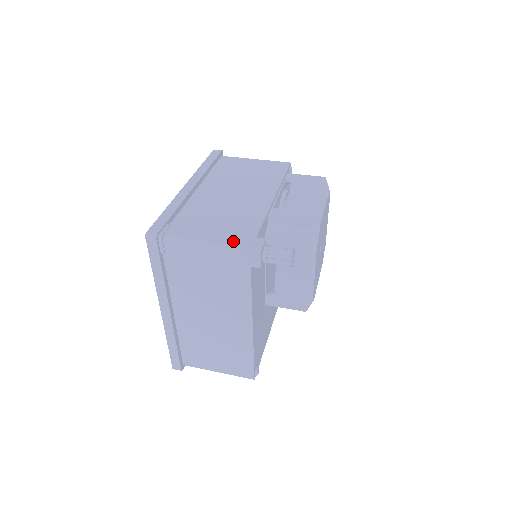
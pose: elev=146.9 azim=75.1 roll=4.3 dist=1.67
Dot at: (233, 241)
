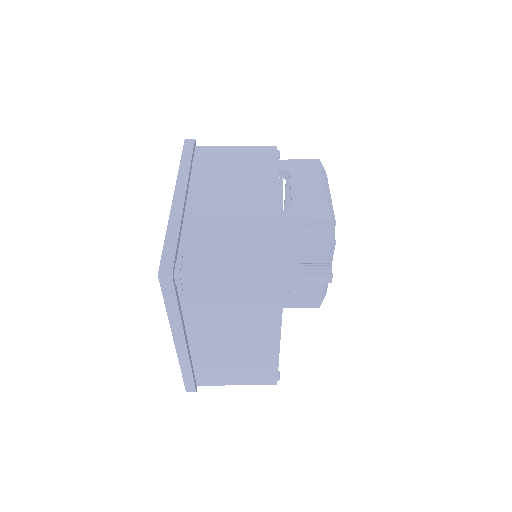
Dot at: (264, 266)
